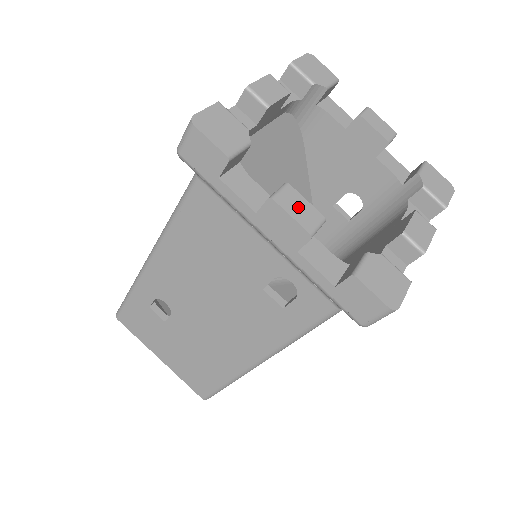
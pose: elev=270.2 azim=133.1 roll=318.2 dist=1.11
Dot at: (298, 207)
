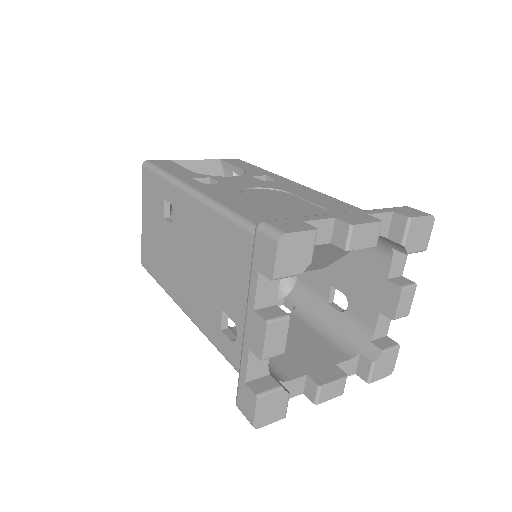
Dot at: (276, 338)
